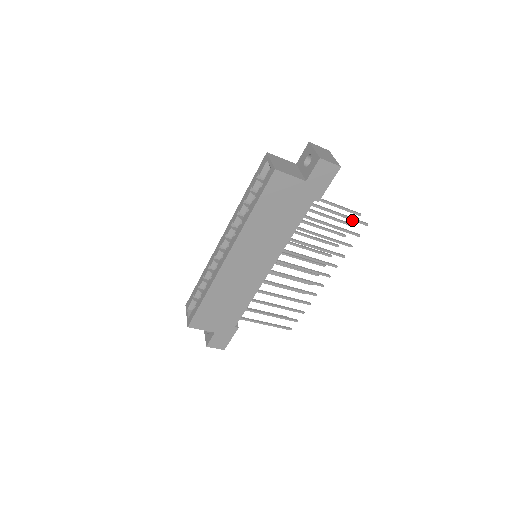
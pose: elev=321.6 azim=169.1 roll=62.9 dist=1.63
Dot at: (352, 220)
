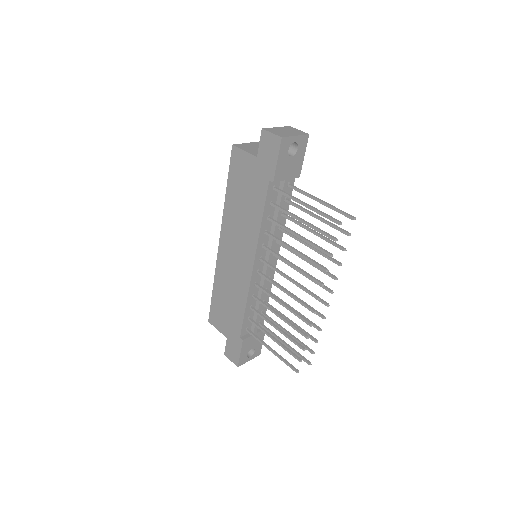
Dot at: (321, 214)
